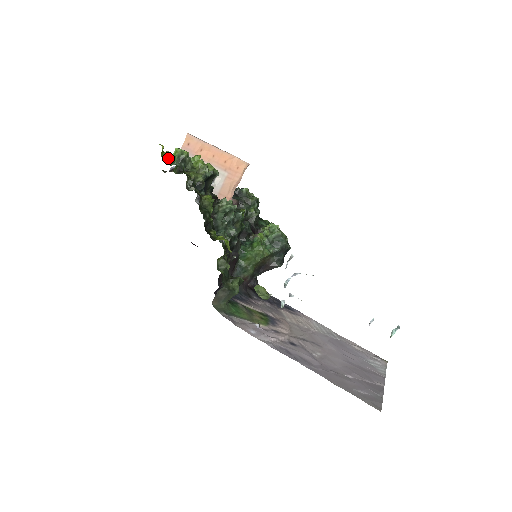
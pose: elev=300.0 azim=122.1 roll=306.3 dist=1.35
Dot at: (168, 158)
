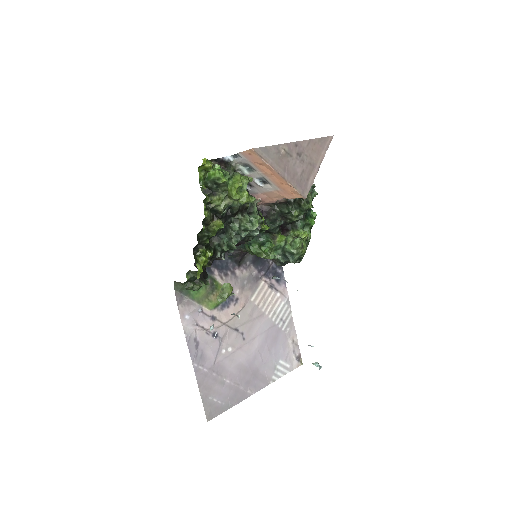
Dot at: (207, 170)
